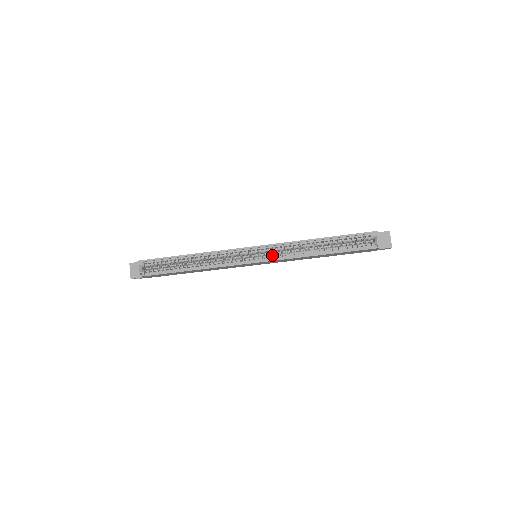
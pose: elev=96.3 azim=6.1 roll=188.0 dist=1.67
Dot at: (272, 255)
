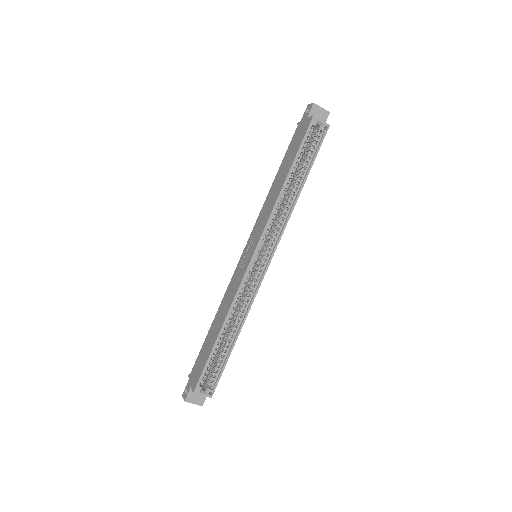
Dot at: (267, 239)
